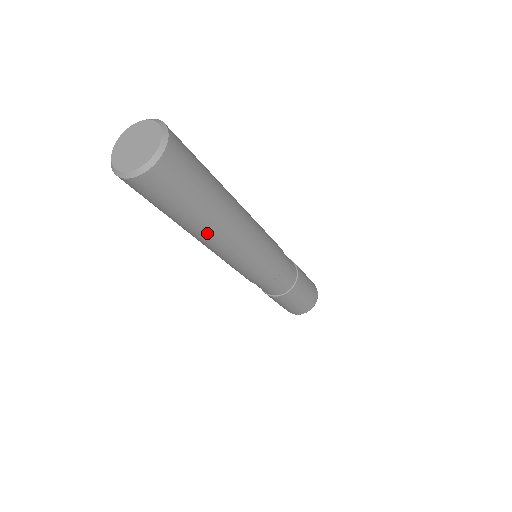
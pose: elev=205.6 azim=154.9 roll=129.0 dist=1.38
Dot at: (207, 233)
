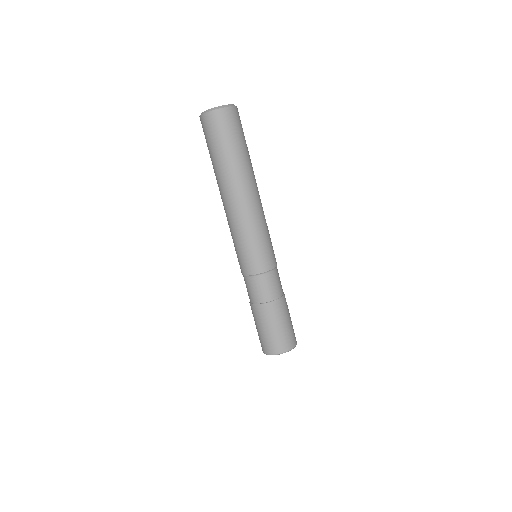
Dot at: (245, 179)
